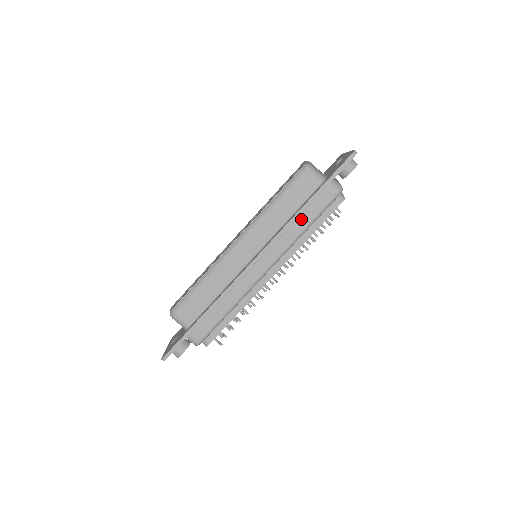
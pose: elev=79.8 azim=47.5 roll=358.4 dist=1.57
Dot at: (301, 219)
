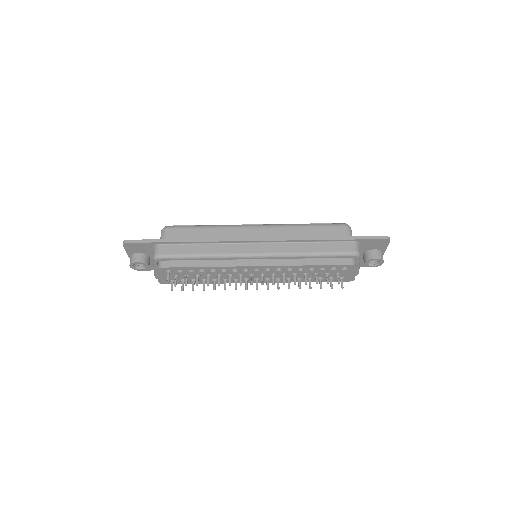
Dot at: (313, 245)
